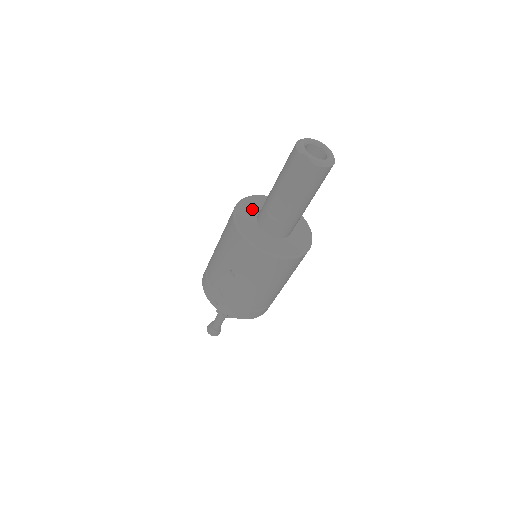
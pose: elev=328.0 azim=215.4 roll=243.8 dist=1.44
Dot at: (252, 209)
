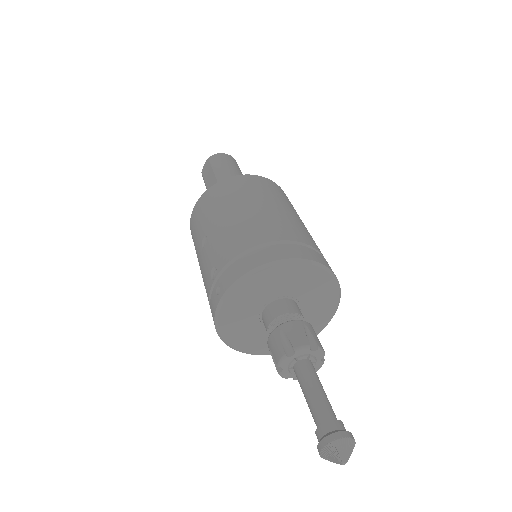
Dot at: occluded
